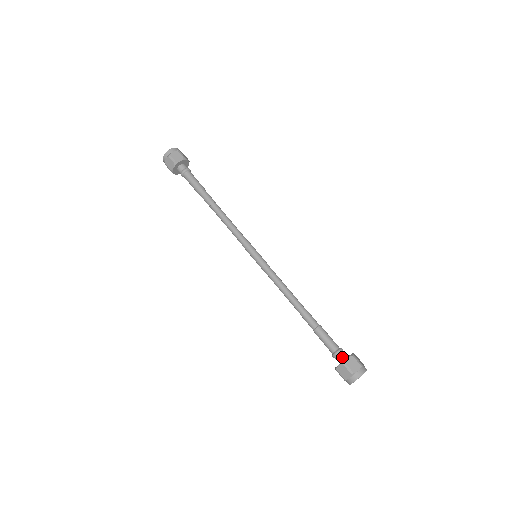
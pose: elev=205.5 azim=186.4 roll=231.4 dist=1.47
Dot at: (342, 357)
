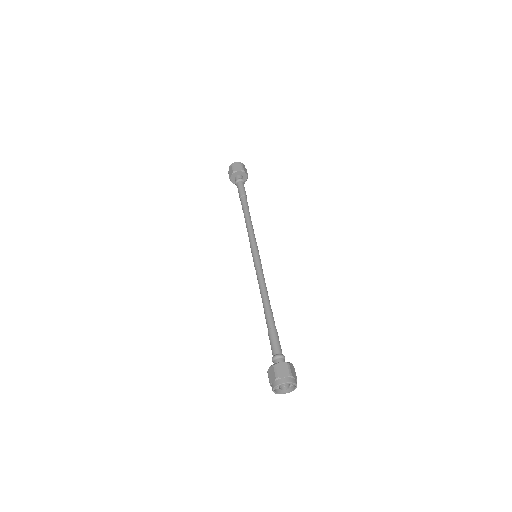
Dot at: occluded
